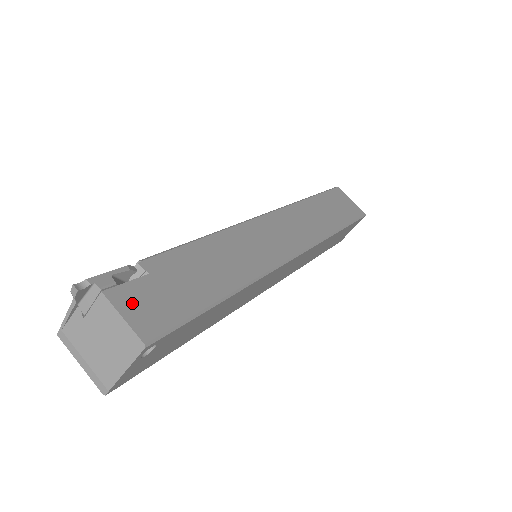
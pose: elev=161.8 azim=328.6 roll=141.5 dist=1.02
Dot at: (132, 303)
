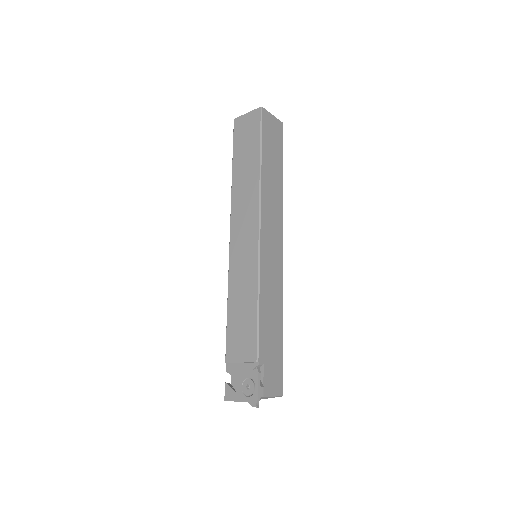
Dot at: (270, 386)
